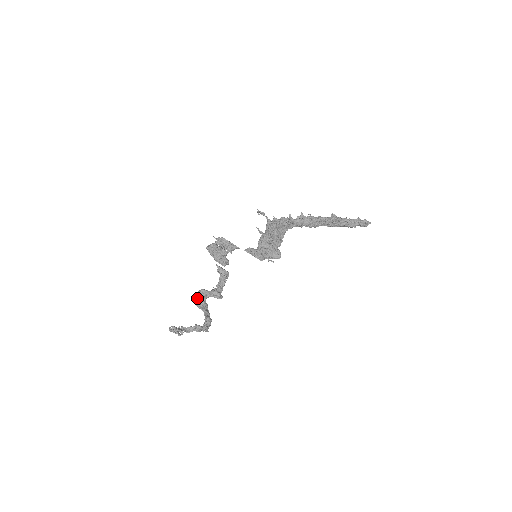
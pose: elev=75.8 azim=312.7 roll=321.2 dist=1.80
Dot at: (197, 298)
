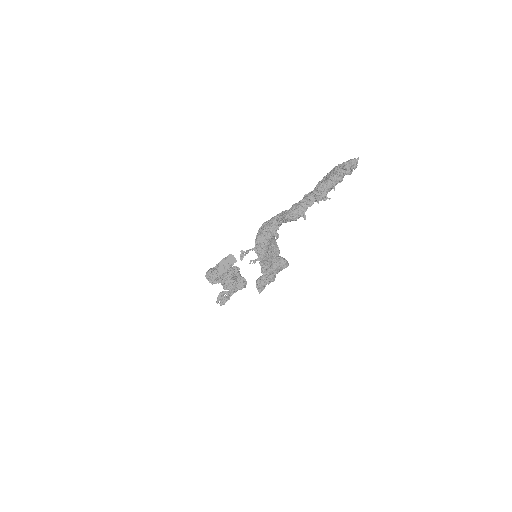
Dot at: occluded
